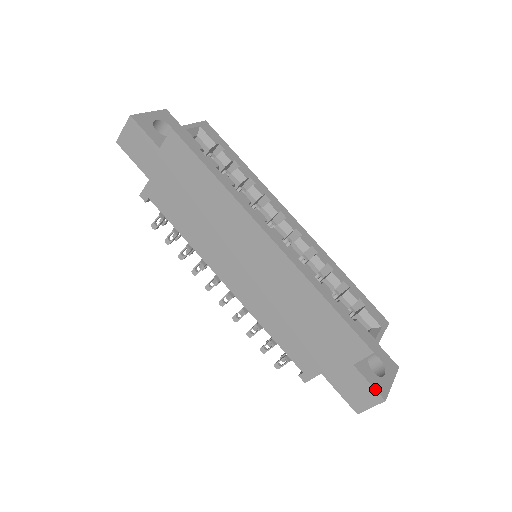
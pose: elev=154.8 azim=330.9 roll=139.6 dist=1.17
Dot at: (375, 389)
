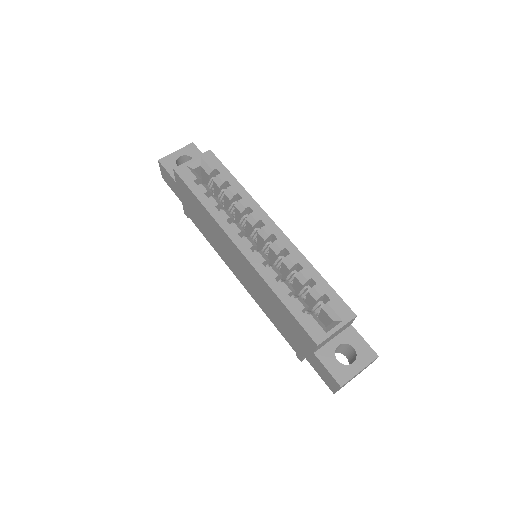
Dot at: (332, 376)
